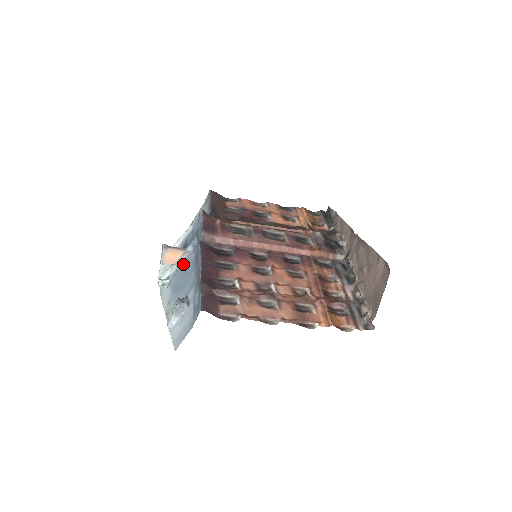
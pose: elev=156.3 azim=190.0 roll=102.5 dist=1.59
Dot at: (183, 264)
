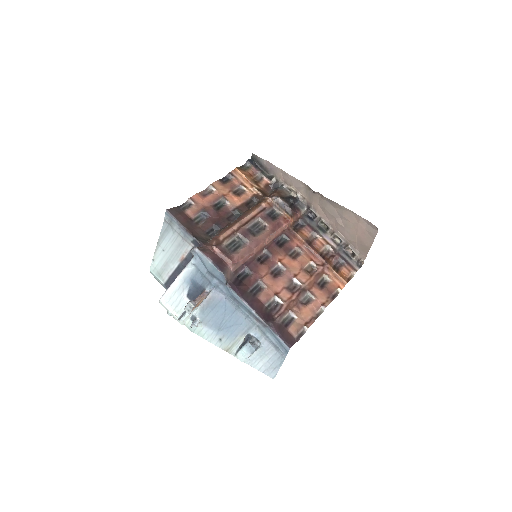
Dot at: (210, 304)
